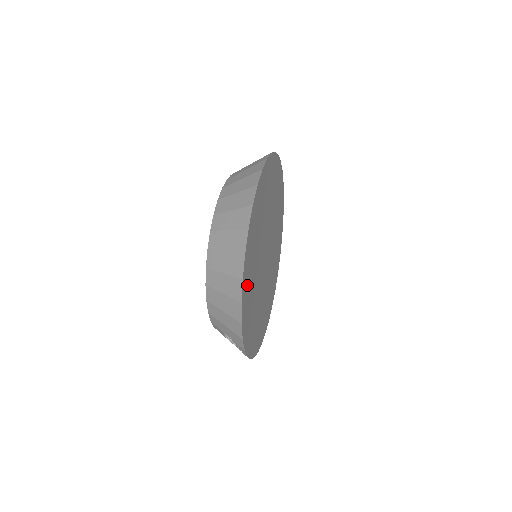
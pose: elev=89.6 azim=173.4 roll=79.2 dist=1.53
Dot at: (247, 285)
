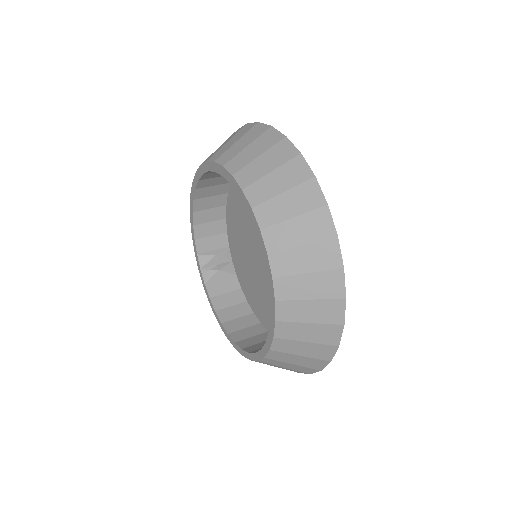
Dot at: occluded
